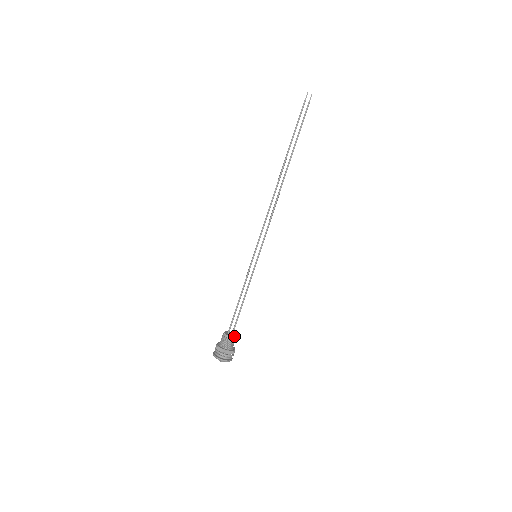
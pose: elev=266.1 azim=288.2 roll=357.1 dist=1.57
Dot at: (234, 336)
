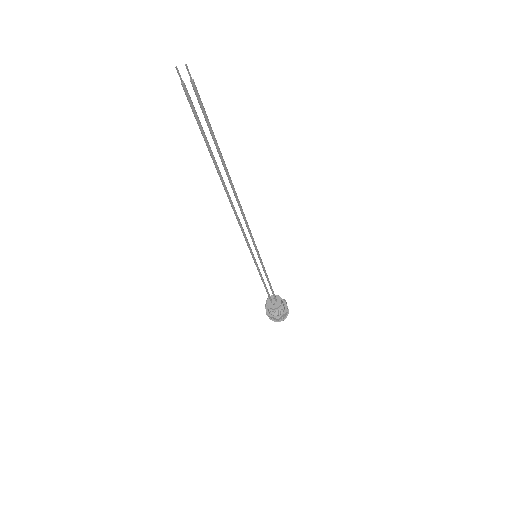
Dot at: (279, 304)
